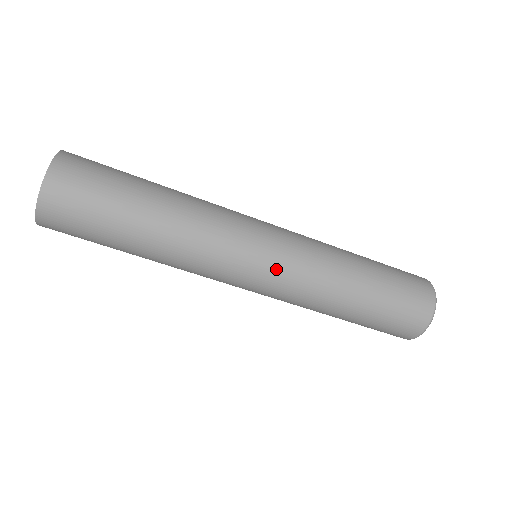
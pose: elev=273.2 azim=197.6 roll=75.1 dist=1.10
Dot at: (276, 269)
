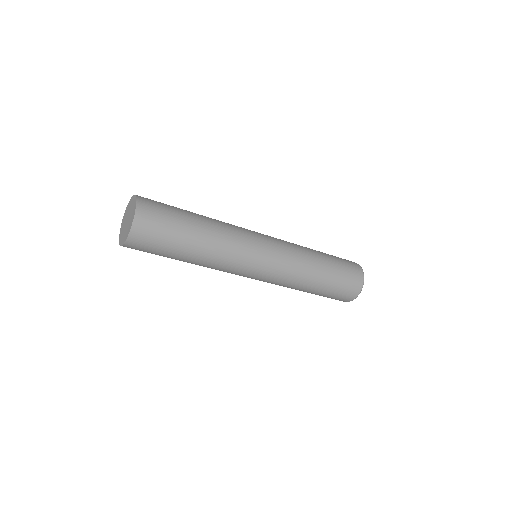
Dot at: (272, 268)
